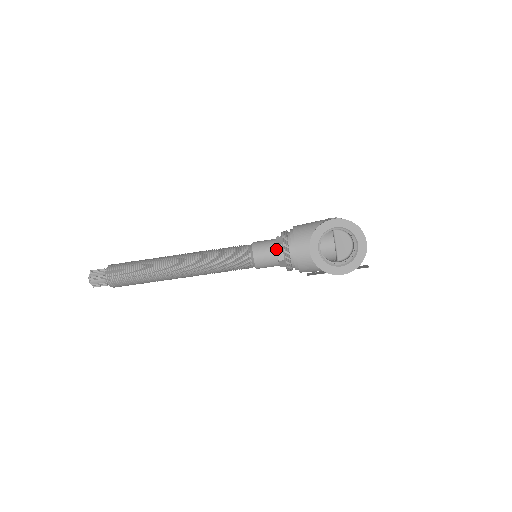
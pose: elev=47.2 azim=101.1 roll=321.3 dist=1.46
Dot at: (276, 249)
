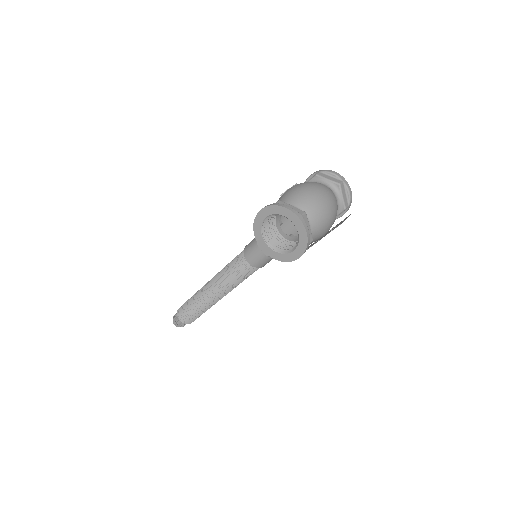
Dot at: (259, 247)
